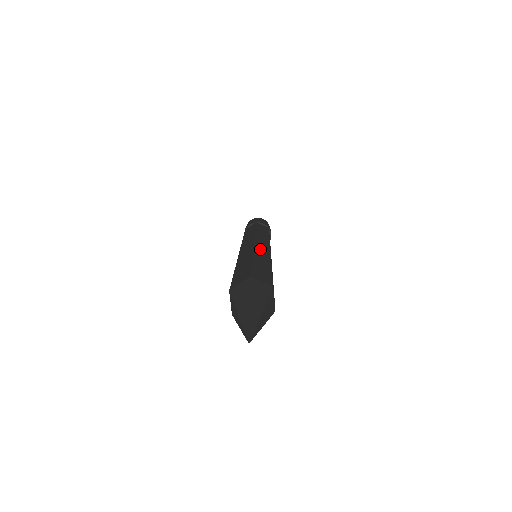
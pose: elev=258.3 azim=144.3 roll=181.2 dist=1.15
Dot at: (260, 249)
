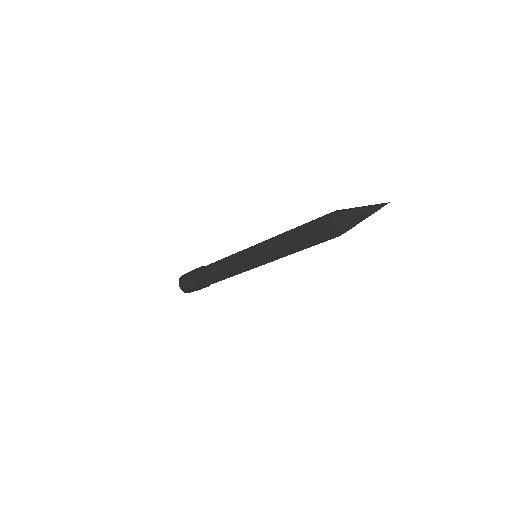
Dot at: occluded
